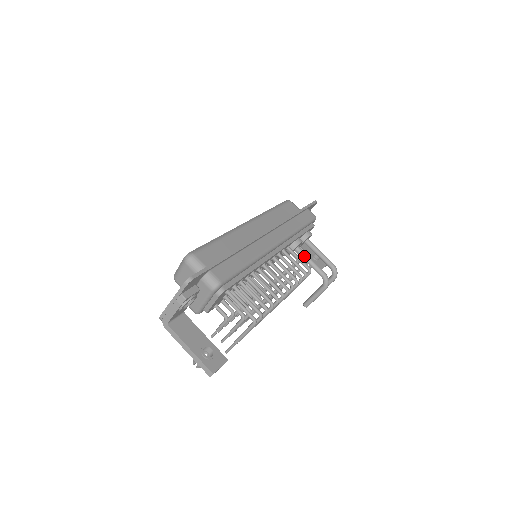
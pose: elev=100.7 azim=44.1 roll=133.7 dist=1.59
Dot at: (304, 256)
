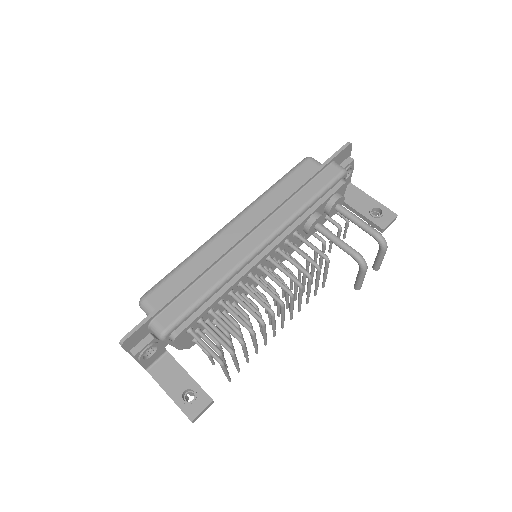
Dot at: (326, 235)
